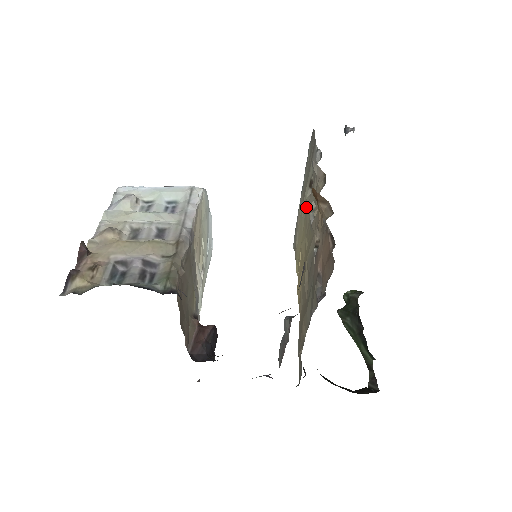
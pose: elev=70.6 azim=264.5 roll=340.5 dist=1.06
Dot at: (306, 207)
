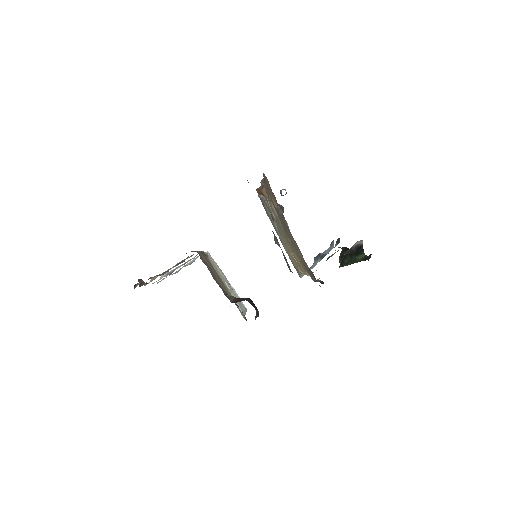
Dot at: (278, 230)
